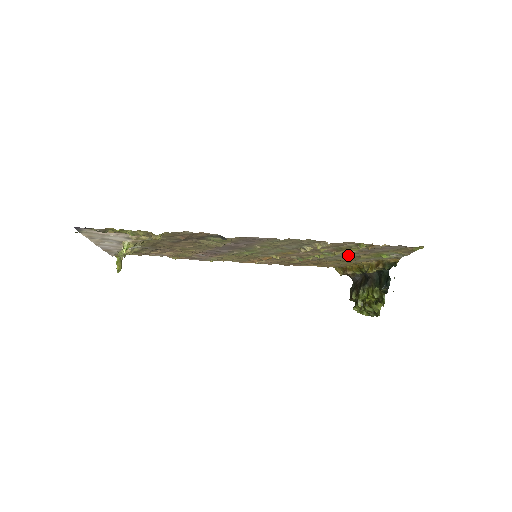
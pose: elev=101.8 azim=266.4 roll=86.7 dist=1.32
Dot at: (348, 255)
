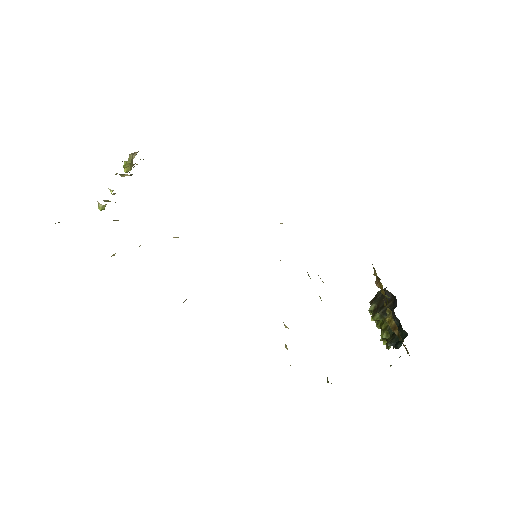
Dot at: occluded
